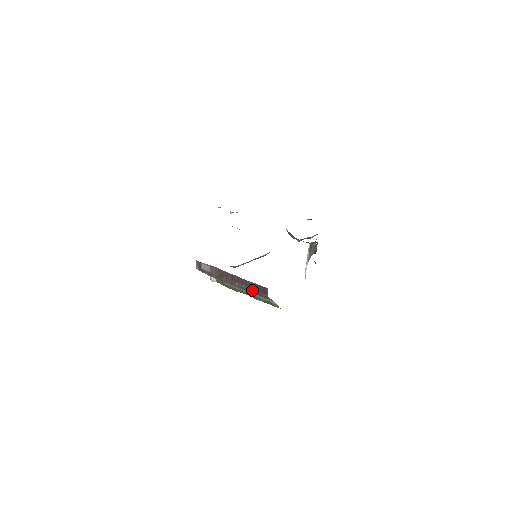
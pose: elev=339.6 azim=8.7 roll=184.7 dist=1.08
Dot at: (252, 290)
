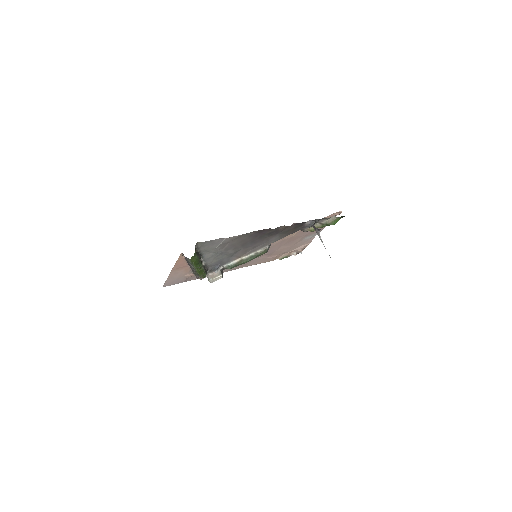
Dot at: (187, 262)
